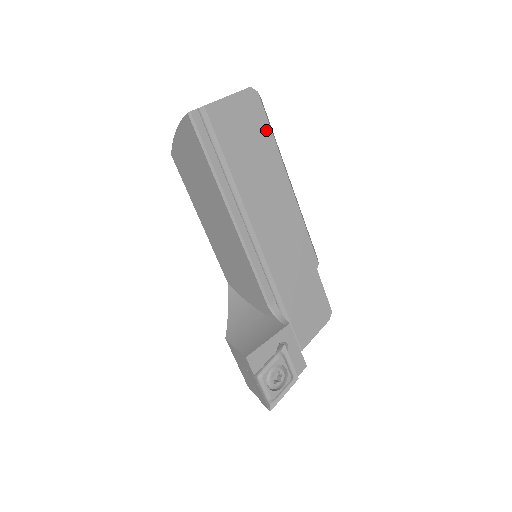
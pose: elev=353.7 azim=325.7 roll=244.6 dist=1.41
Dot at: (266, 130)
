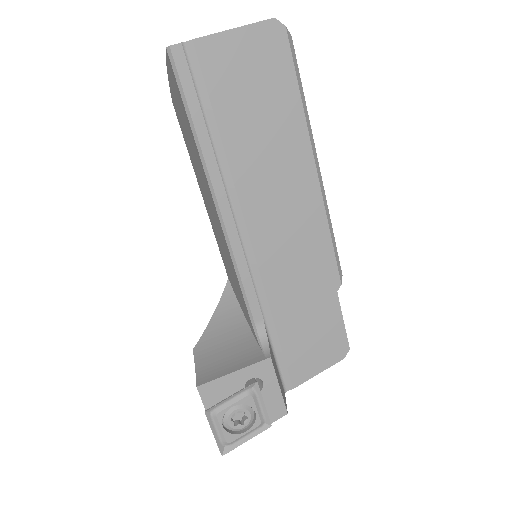
Dot at: (290, 86)
